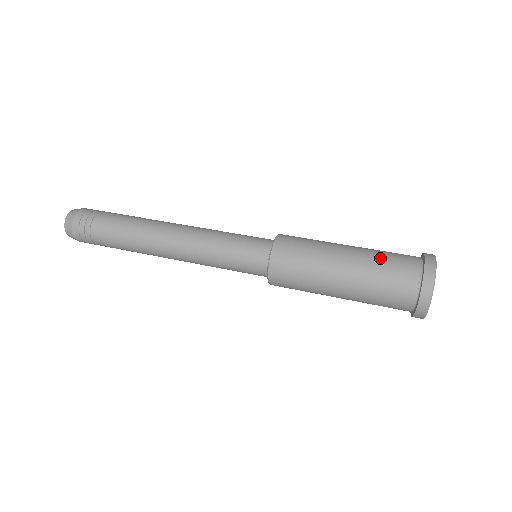
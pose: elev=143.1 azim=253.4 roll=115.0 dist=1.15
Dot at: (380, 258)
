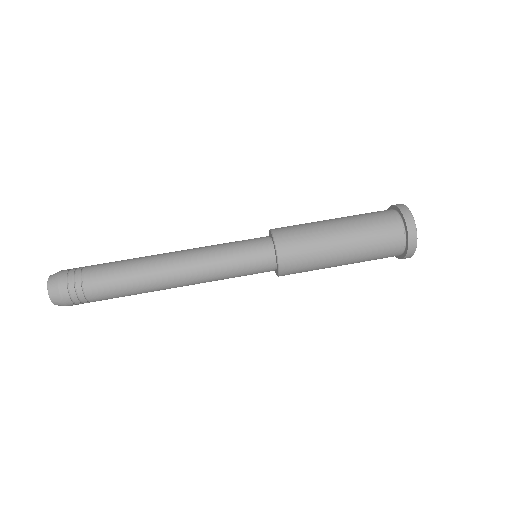
Dot at: (362, 215)
